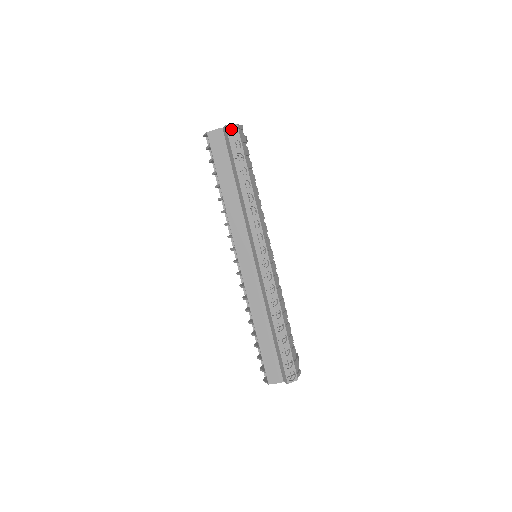
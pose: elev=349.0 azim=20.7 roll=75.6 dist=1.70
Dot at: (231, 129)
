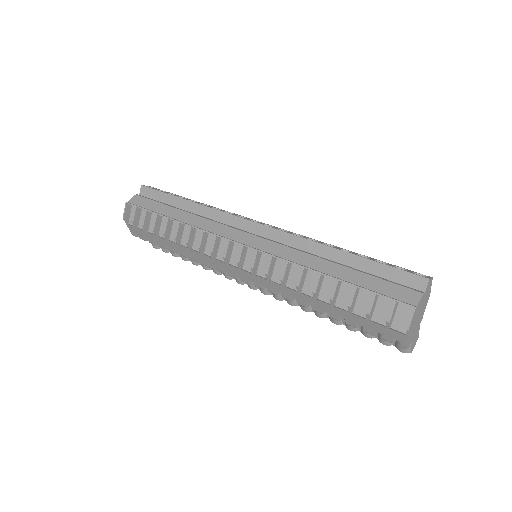
Dot at: occluded
